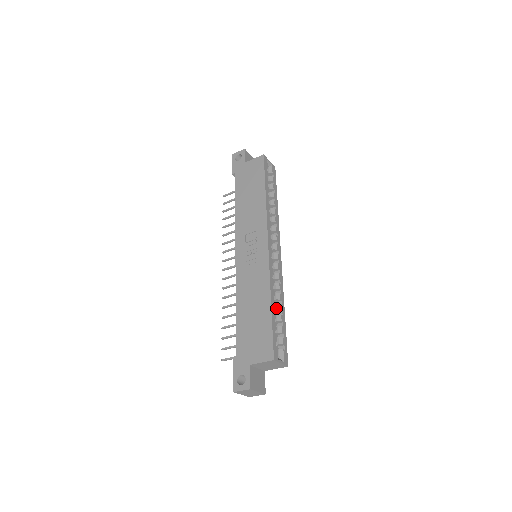
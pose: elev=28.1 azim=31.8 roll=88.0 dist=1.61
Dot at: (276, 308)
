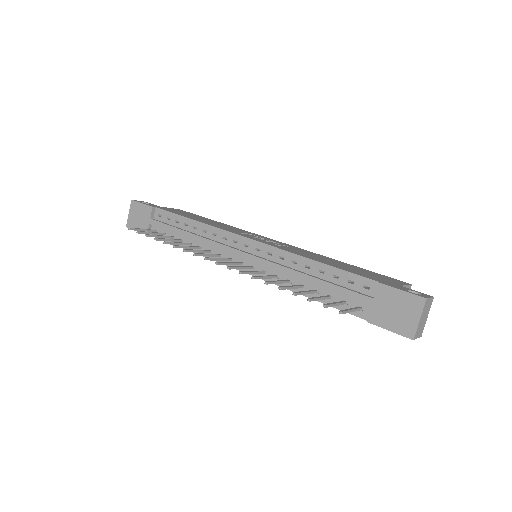
Dot at: occluded
